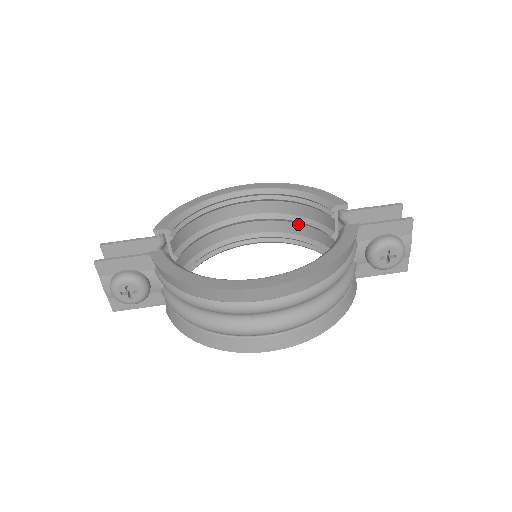
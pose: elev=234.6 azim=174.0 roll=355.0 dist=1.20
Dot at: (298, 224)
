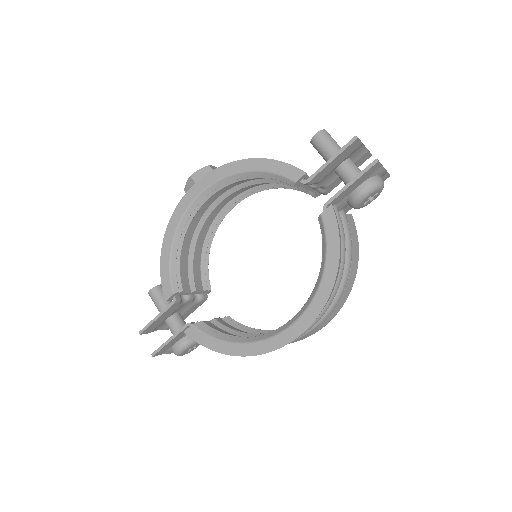
Dot at: occluded
